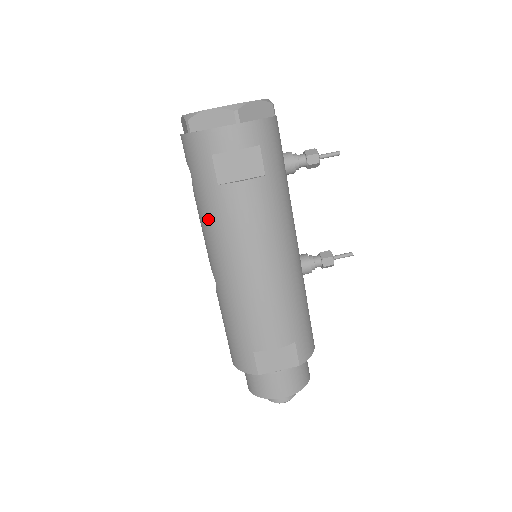
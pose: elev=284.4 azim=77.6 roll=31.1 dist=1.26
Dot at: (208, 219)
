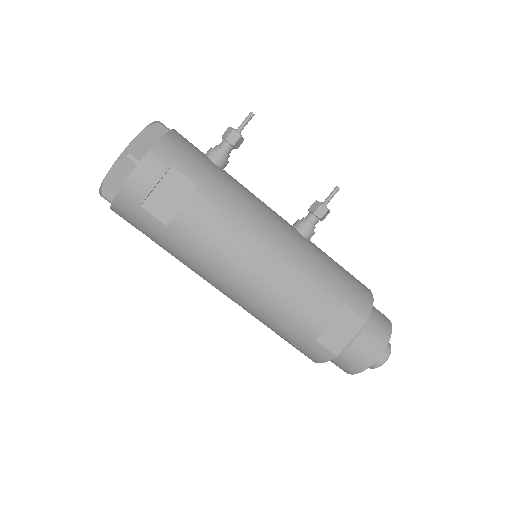
Dot at: (185, 259)
